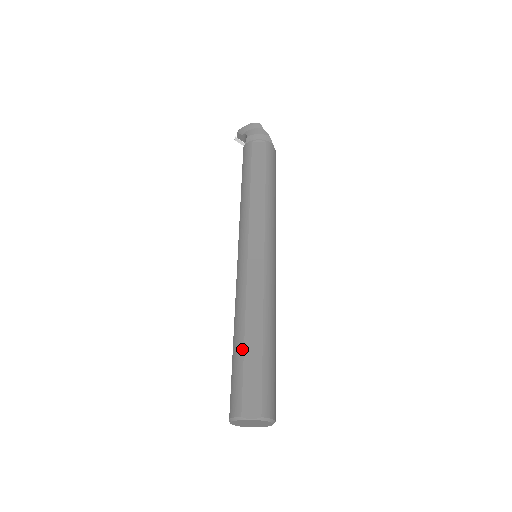
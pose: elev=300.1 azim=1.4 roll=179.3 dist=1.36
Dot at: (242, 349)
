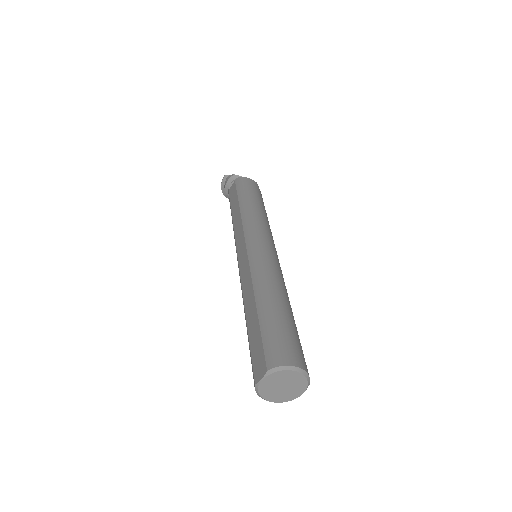
Dot at: (247, 330)
